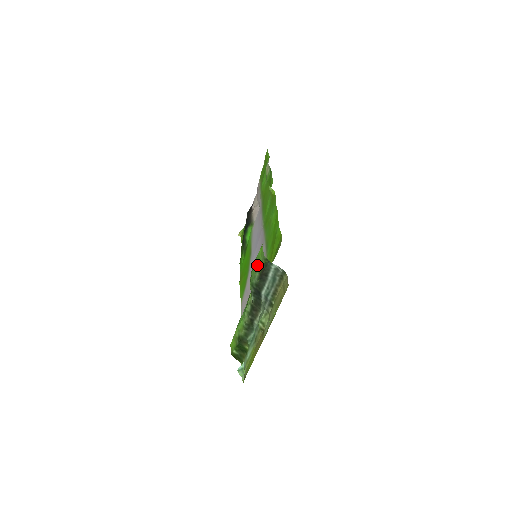
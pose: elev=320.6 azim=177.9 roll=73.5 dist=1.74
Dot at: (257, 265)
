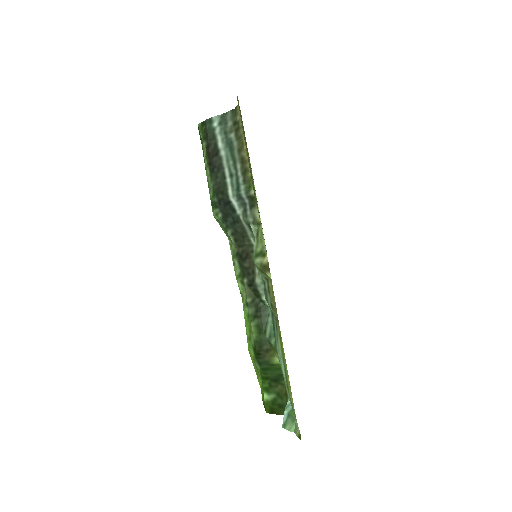
Dot at: occluded
